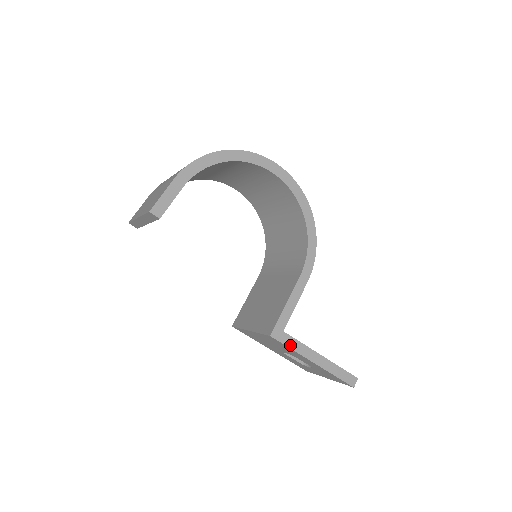
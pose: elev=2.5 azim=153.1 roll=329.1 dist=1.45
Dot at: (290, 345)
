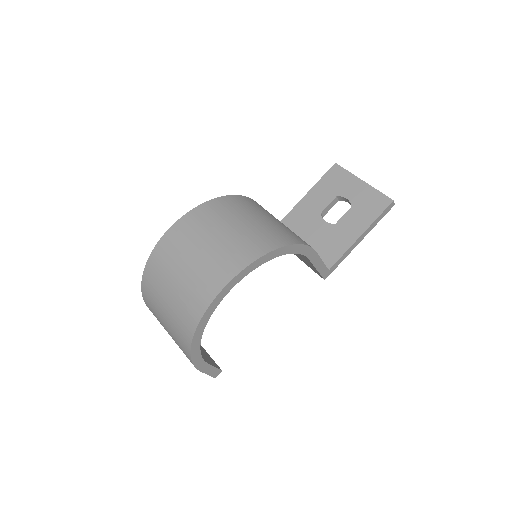
Dot at: occluded
